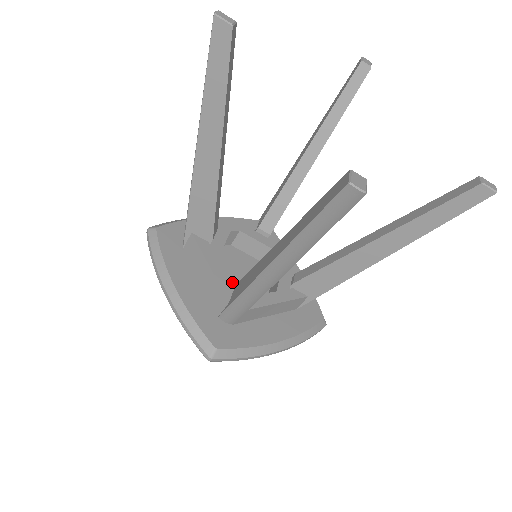
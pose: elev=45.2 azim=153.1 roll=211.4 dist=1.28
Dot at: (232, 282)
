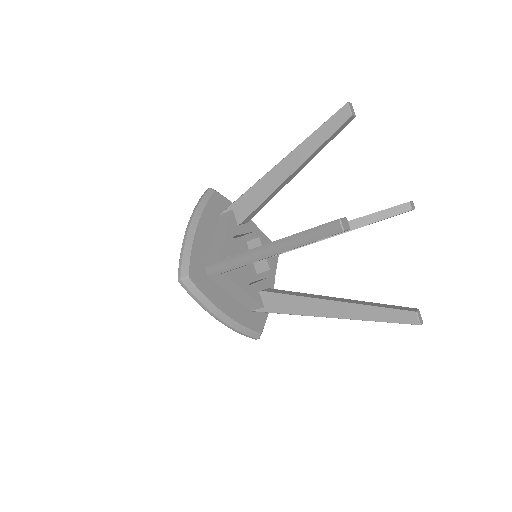
Dot at: (257, 290)
